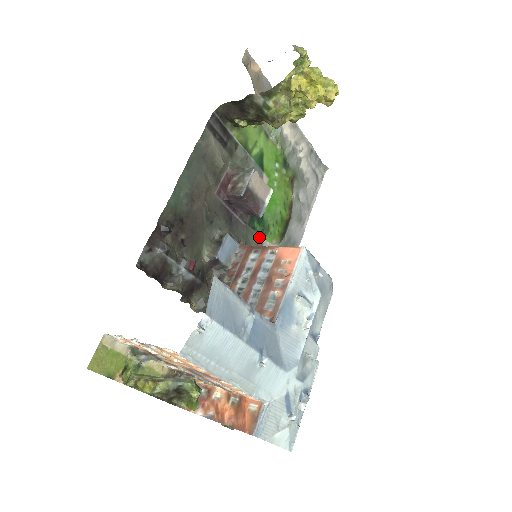
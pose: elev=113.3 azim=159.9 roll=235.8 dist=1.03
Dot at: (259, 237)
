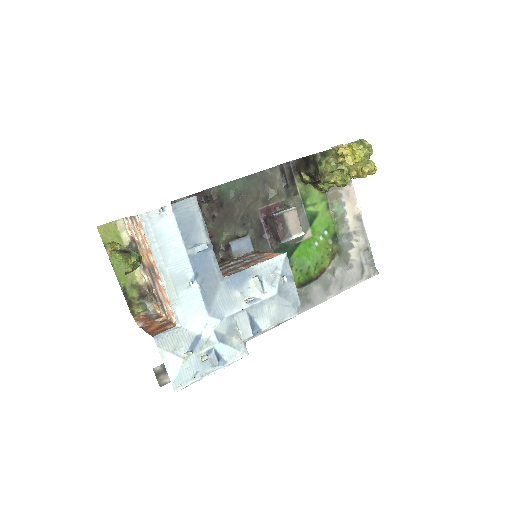
Dot at: occluded
